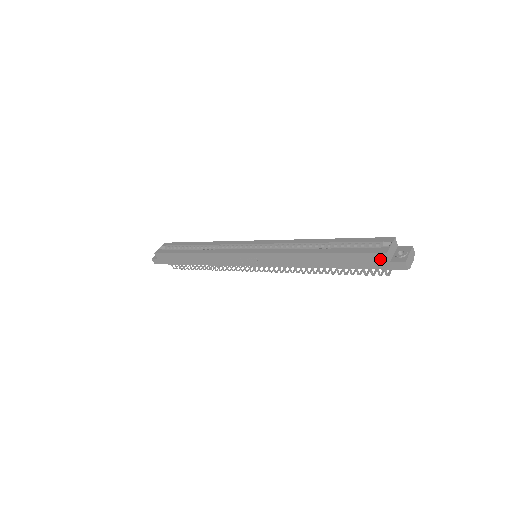
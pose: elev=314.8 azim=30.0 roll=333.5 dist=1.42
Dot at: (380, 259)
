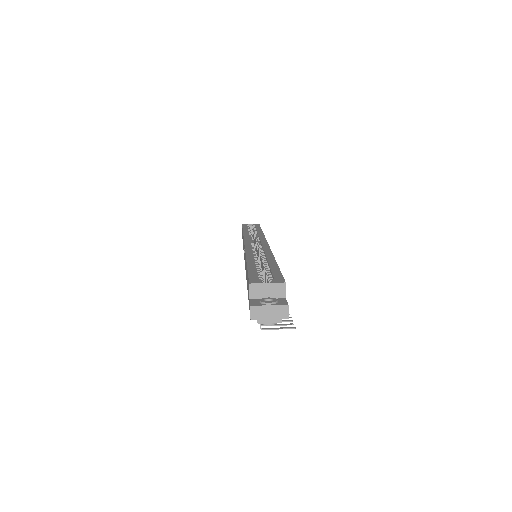
Dot at: occluded
